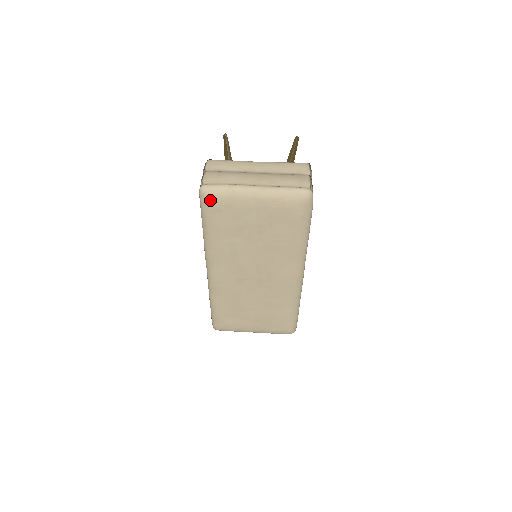
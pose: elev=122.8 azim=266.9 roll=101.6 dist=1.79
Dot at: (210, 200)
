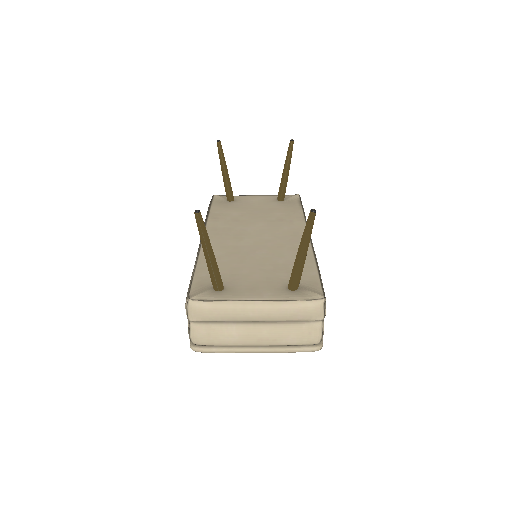
Dot at: occluded
